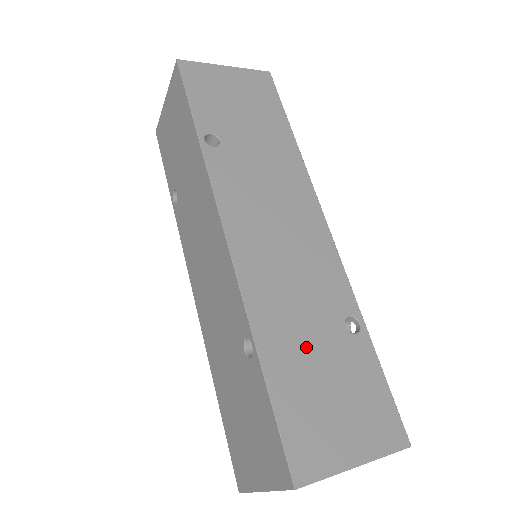
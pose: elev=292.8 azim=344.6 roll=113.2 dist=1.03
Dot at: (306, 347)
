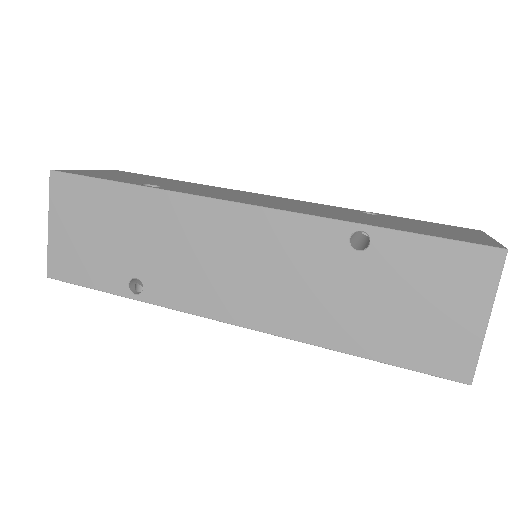
Dot at: (380, 221)
